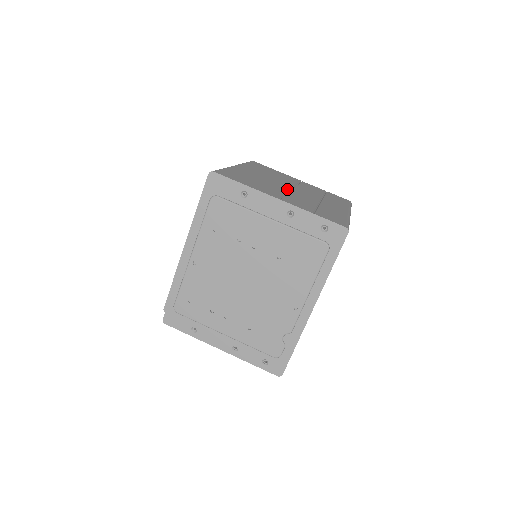
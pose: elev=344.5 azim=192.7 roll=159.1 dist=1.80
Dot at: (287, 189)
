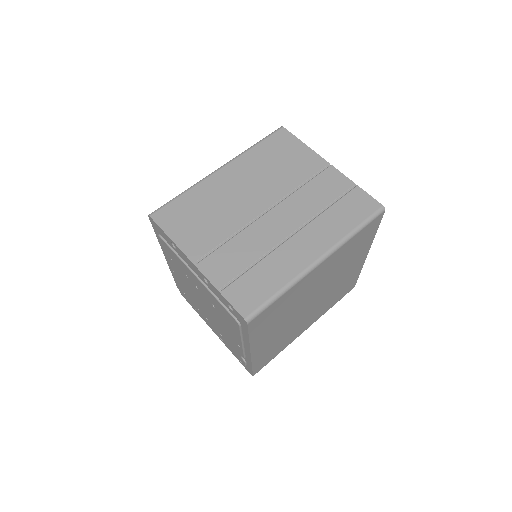
Dot at: (250, 219)
